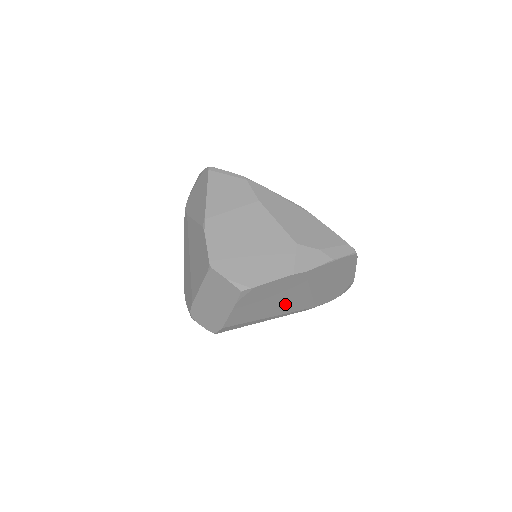
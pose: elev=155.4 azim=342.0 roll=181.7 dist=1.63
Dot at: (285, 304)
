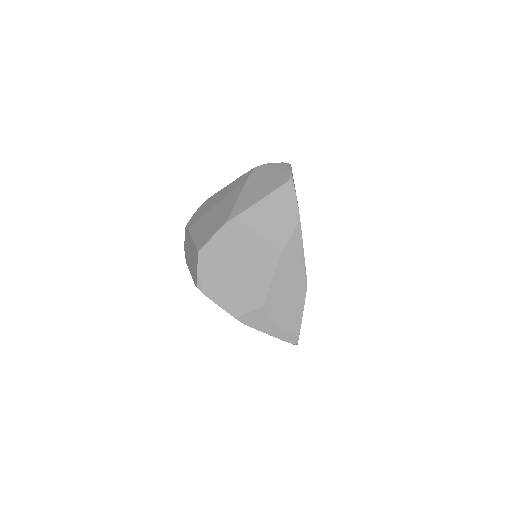
Dot at: occluded
